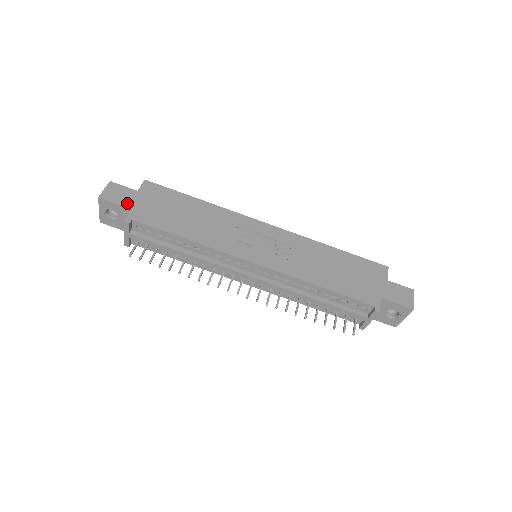
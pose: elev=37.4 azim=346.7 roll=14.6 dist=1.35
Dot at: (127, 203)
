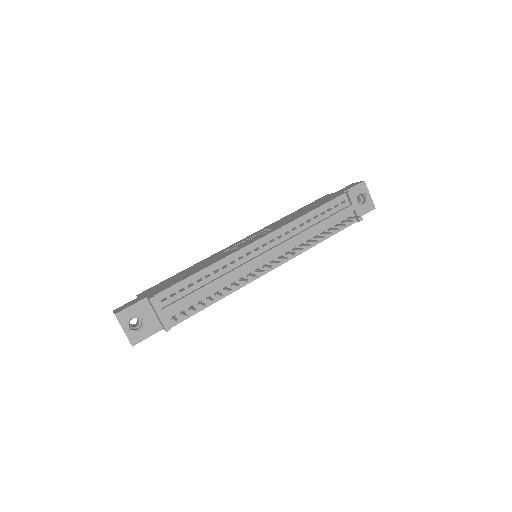
Dot at: (139, 300)
